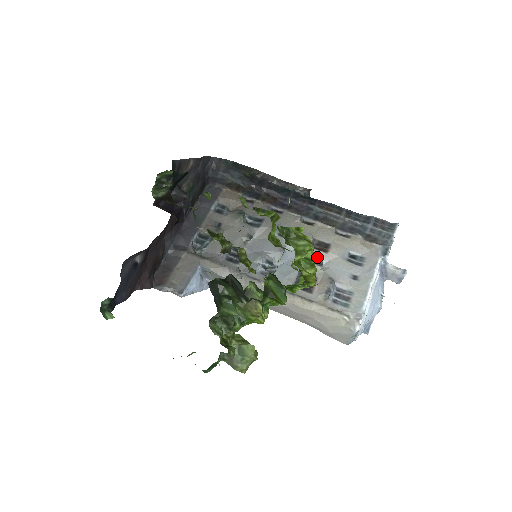
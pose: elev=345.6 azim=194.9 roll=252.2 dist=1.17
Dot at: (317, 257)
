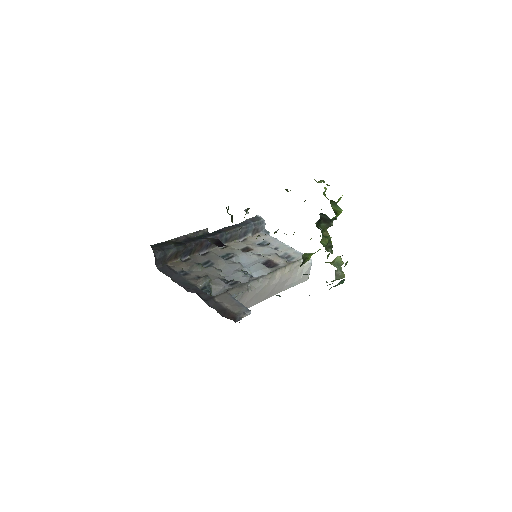
Dot at: occluded
